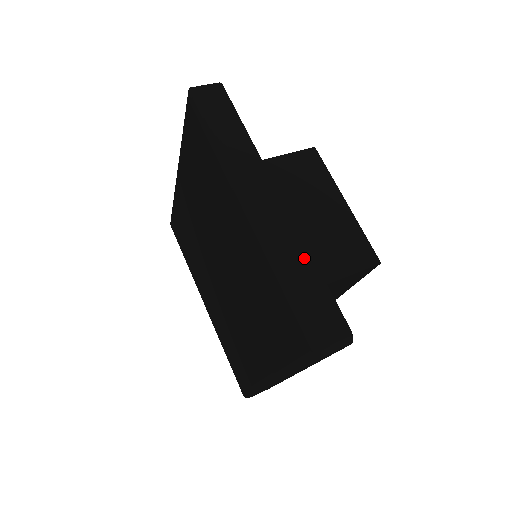
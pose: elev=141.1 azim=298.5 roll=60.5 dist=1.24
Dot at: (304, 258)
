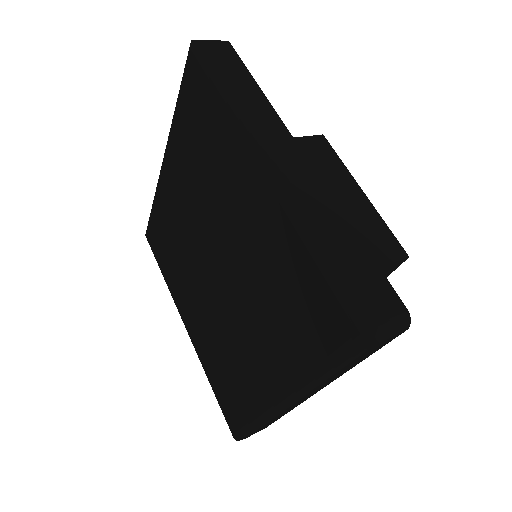
Dot at: (340, 223)
